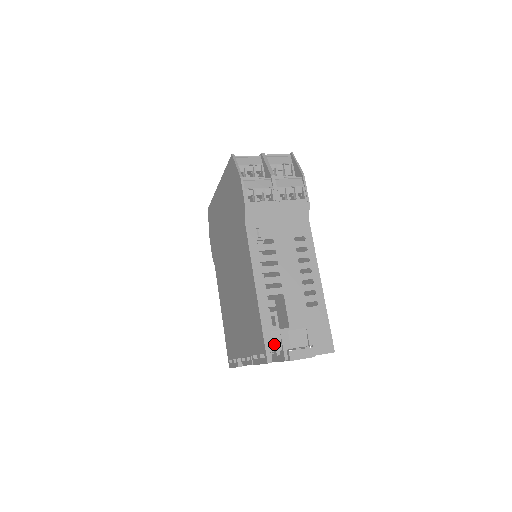
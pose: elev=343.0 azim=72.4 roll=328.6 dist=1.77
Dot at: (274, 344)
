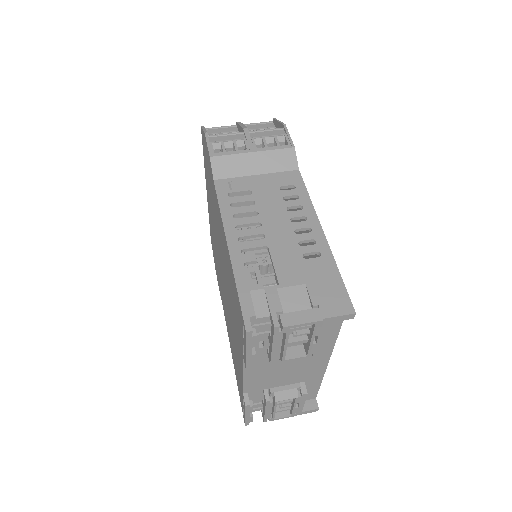
Dot at: (257, 308)
